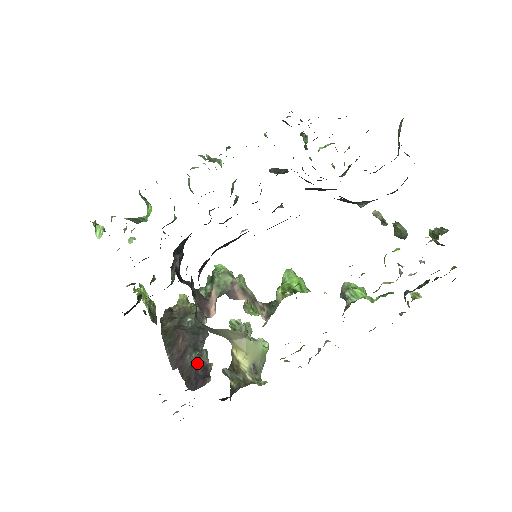
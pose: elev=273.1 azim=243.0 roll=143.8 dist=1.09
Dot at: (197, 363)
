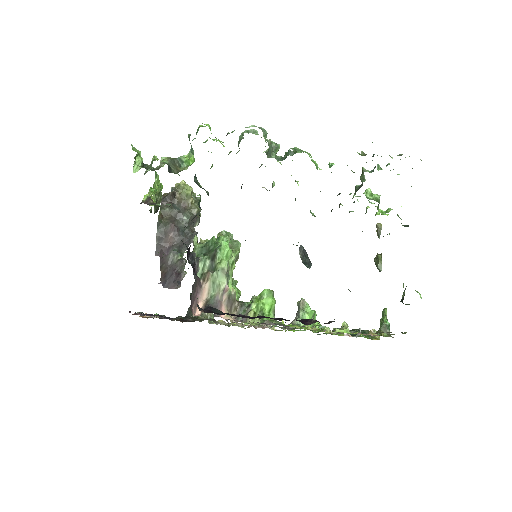
Dot at: (175, 268)
